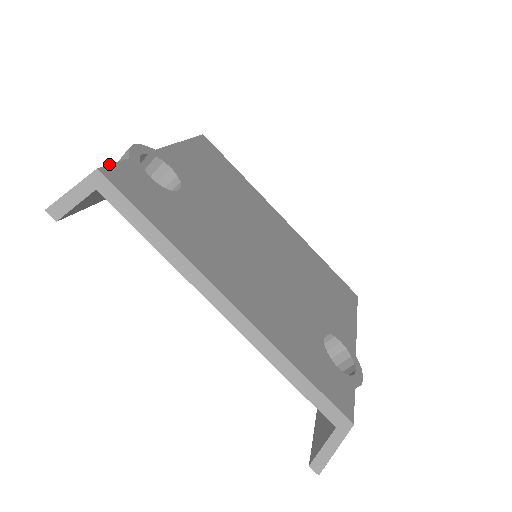
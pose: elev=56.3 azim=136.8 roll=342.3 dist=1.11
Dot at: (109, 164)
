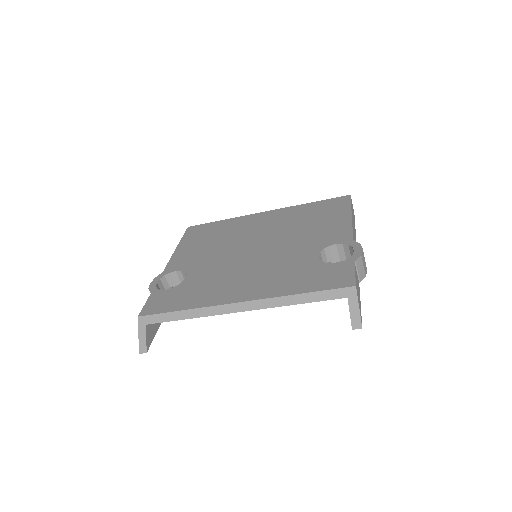
Dot at: (142, 308)
